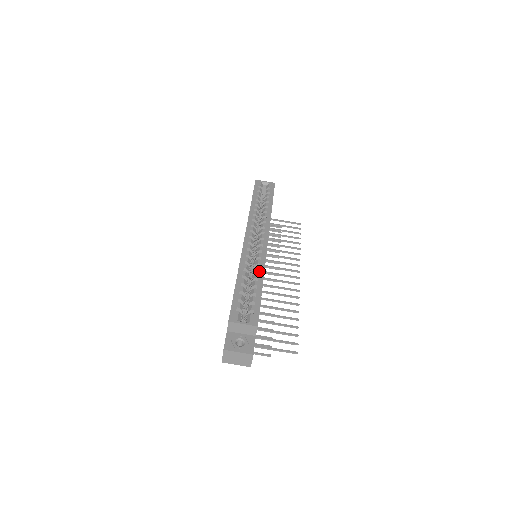
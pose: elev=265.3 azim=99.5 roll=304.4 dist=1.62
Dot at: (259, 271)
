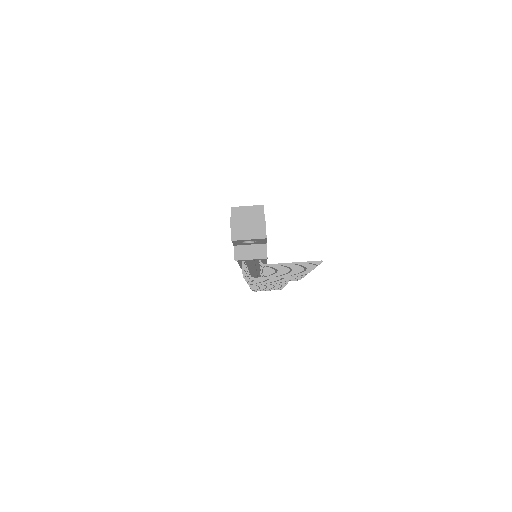
Dot at: occluded
